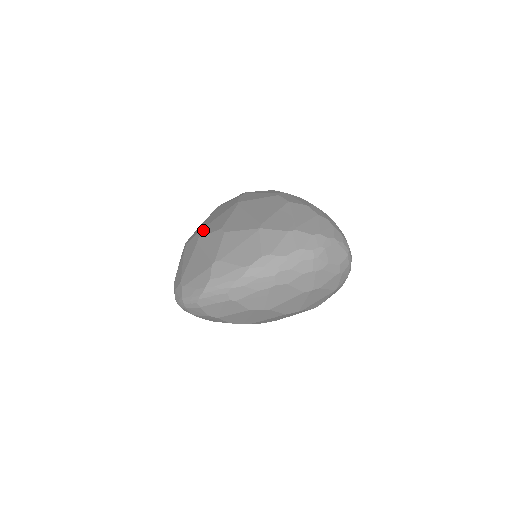
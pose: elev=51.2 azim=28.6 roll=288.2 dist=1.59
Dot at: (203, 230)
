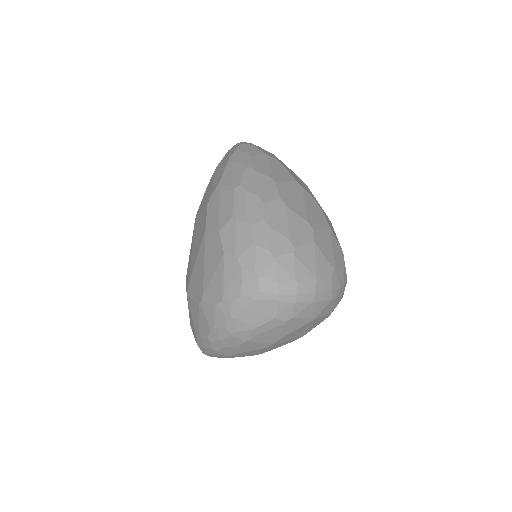
Dot at: occluded
